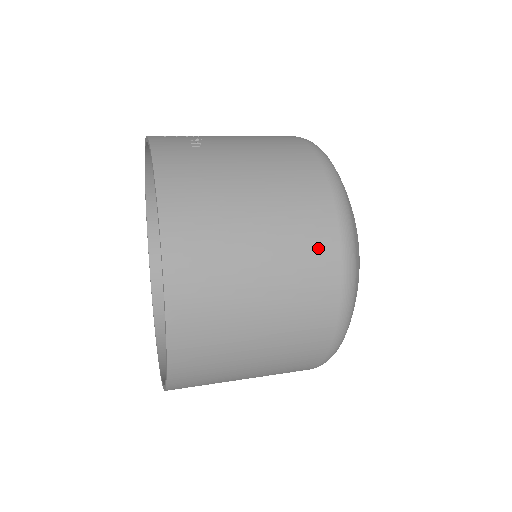
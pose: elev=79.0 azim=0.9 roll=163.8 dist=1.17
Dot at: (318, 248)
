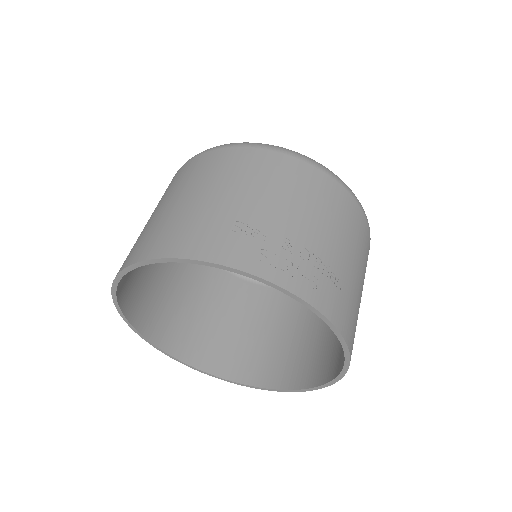
Dot at: occluded
